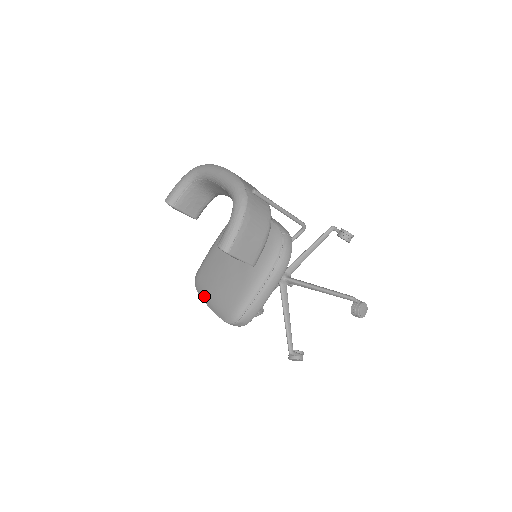
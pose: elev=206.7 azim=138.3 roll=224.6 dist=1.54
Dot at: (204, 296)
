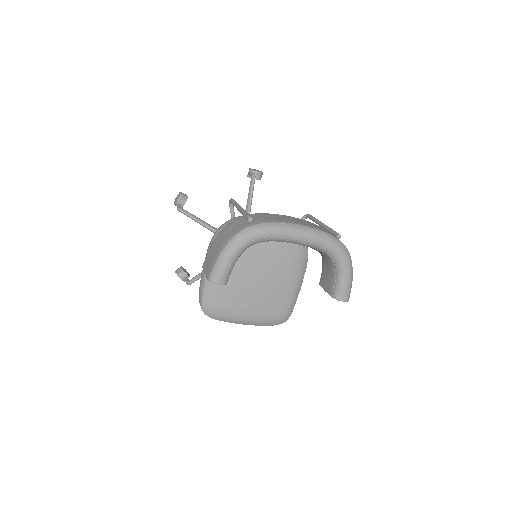
Dot at: (236, 320)
